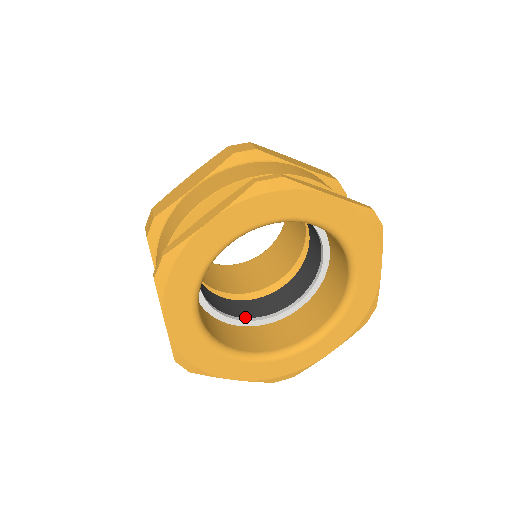
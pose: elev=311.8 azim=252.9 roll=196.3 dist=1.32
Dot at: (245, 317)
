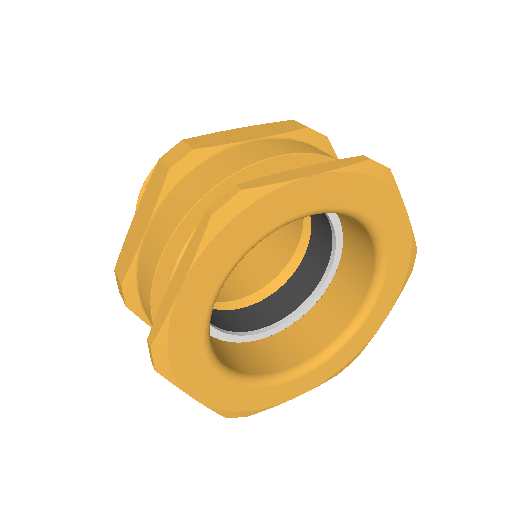
Dot at: (276, 321)
